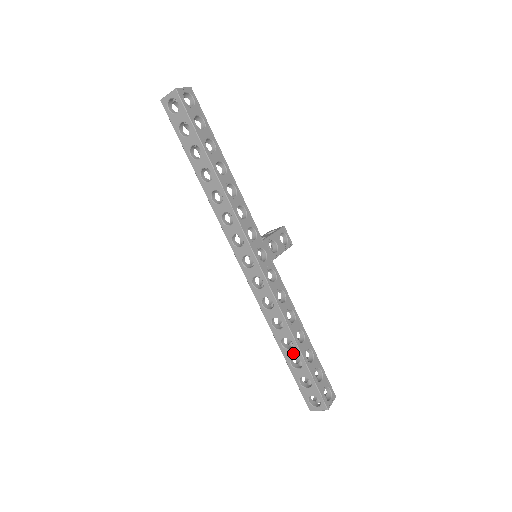
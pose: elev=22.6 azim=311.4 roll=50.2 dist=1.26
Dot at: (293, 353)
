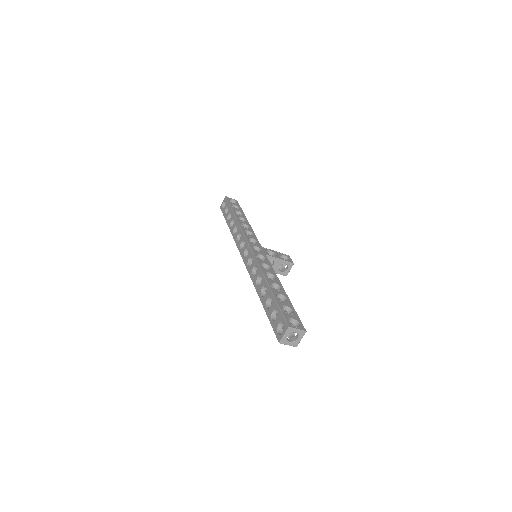
Dot at: (267, 295)
